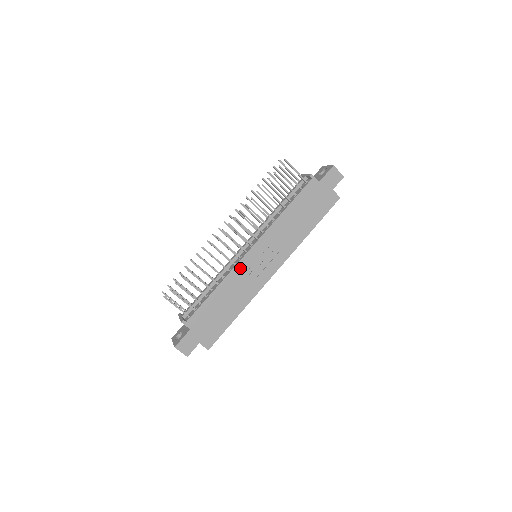
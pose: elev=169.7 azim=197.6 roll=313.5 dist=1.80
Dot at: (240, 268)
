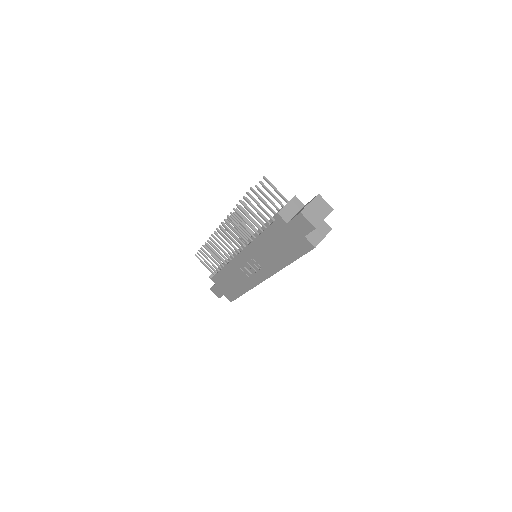
Dot at: (235, 263)
